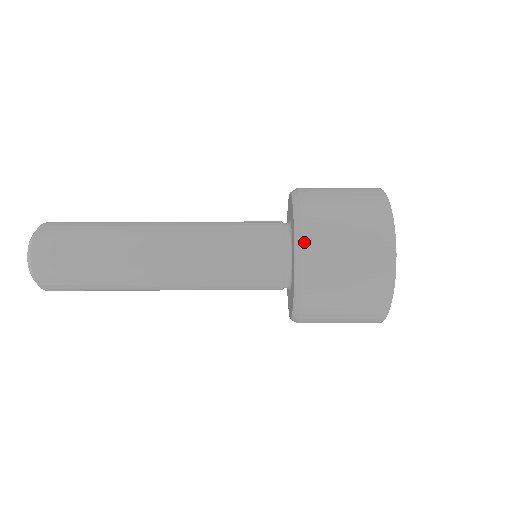
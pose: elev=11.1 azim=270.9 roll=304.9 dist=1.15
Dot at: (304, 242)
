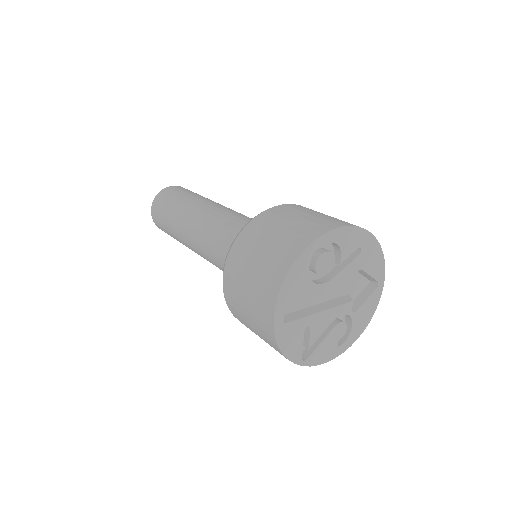
Dot at: (234, 316)
